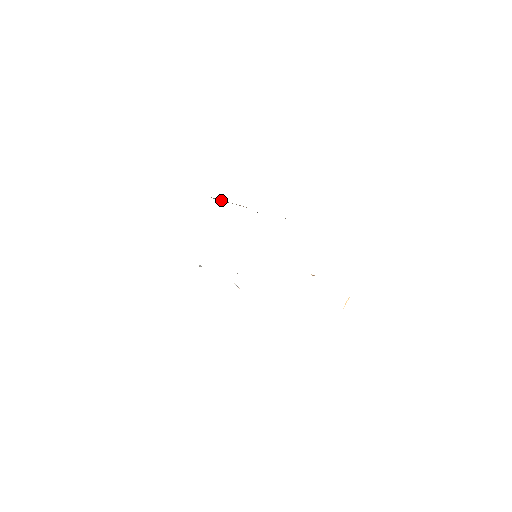
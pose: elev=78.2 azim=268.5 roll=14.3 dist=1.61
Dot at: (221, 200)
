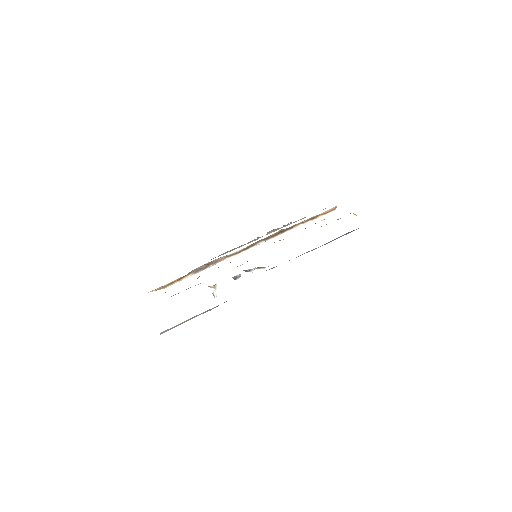
Dot at: (201, 267)
